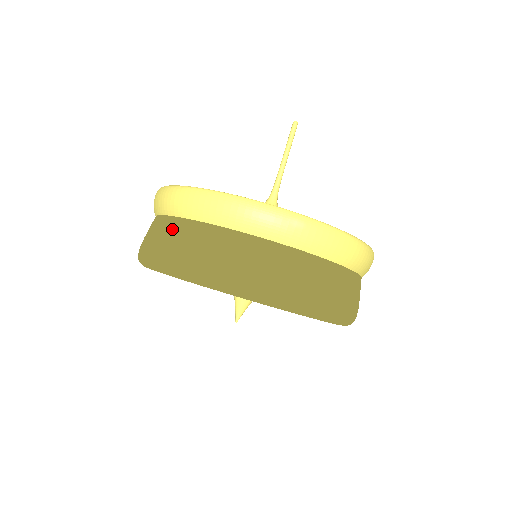
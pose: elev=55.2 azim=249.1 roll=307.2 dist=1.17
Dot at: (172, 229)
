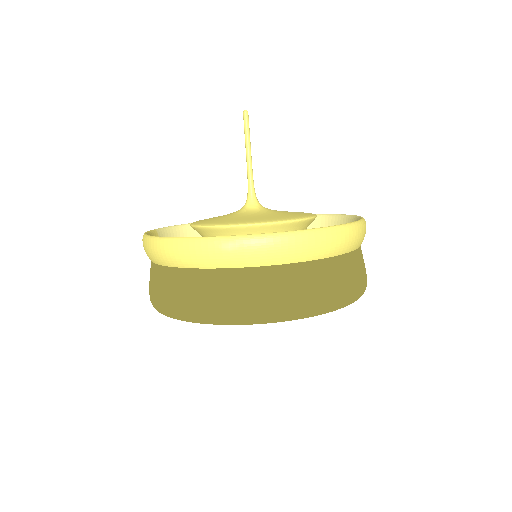
Dot at: (152, 275)
